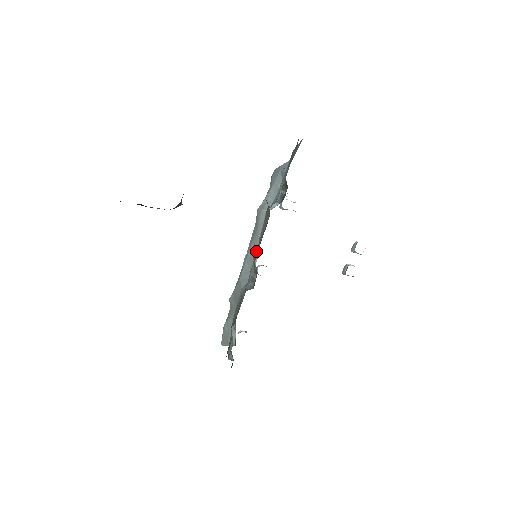
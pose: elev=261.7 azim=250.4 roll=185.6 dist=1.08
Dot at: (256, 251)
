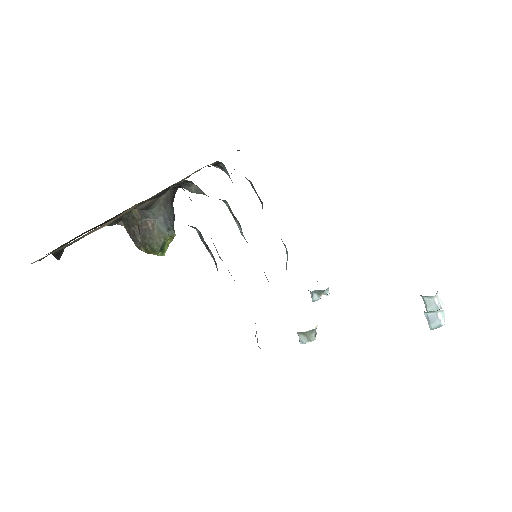
Dot at: occluded
